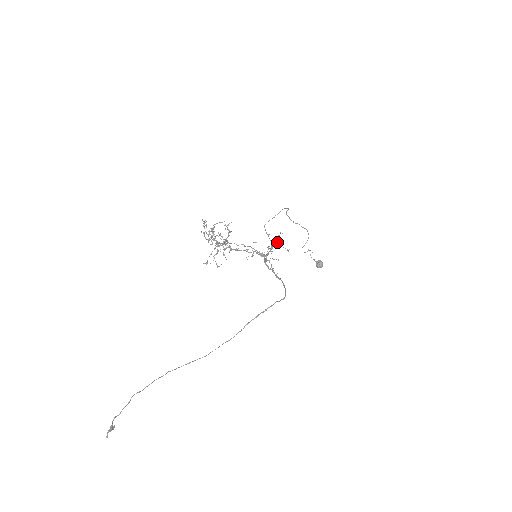
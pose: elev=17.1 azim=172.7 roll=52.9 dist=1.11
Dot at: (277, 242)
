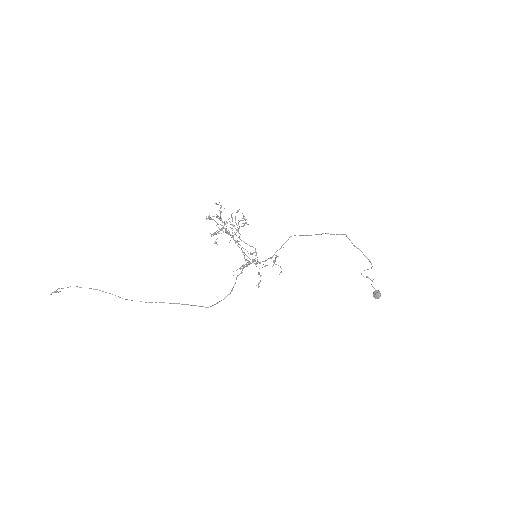
Dot at: (275, 259)
